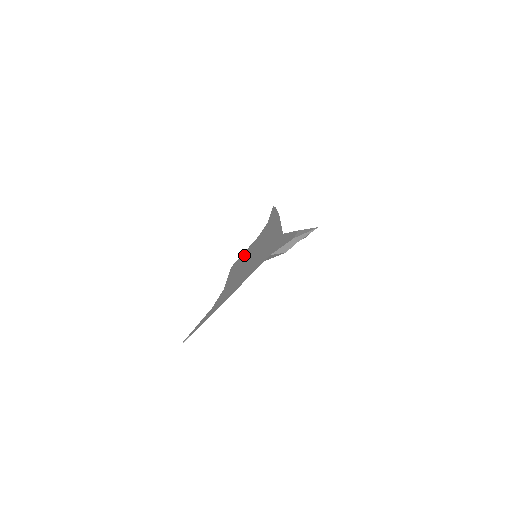
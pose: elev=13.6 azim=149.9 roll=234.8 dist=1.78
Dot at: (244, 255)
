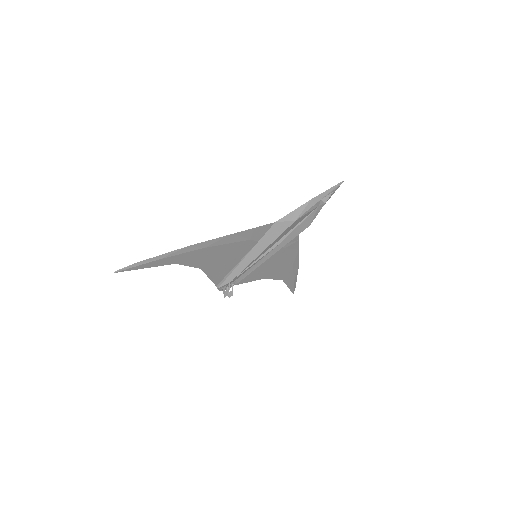
Dot at: occluded
